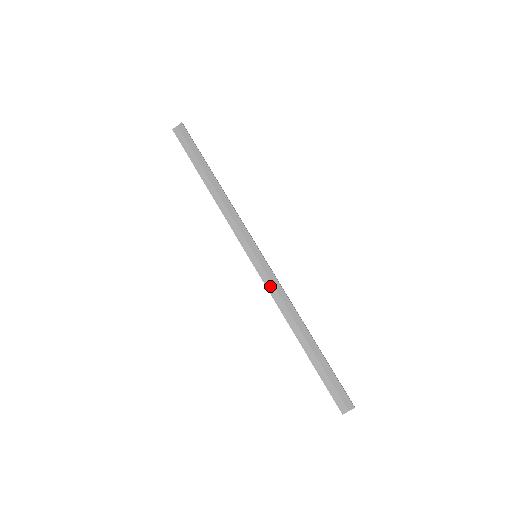
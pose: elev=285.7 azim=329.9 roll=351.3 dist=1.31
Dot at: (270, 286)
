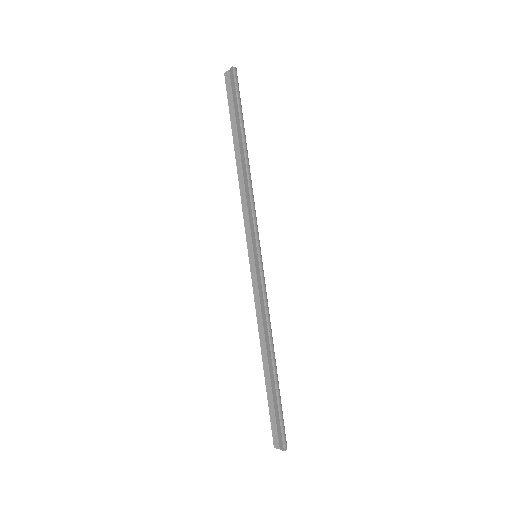
Dot at: (256, 294)
